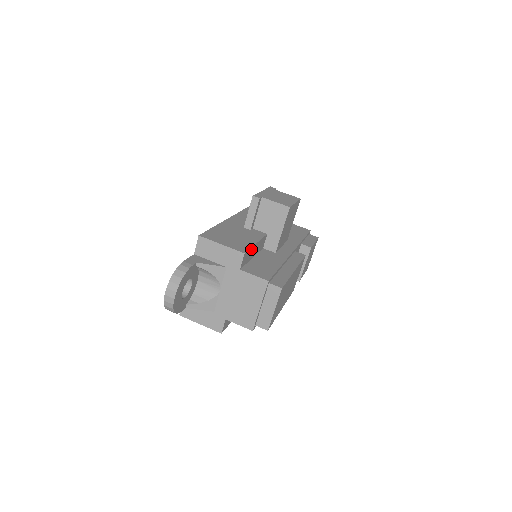
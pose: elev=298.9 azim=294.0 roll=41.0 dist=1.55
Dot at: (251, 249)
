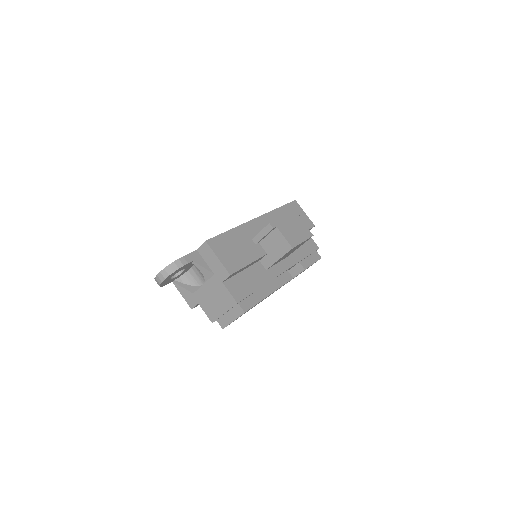
Dot at: (241, 269)
